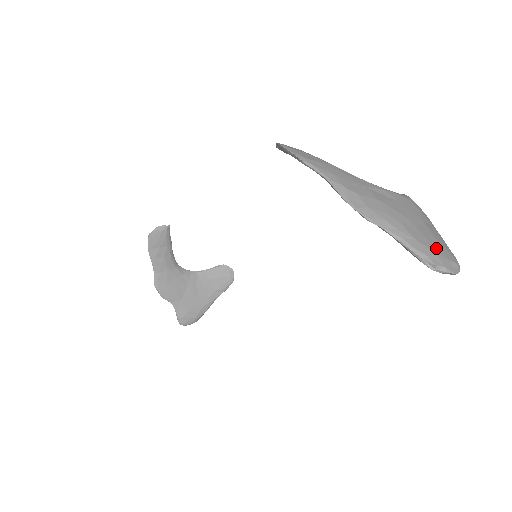
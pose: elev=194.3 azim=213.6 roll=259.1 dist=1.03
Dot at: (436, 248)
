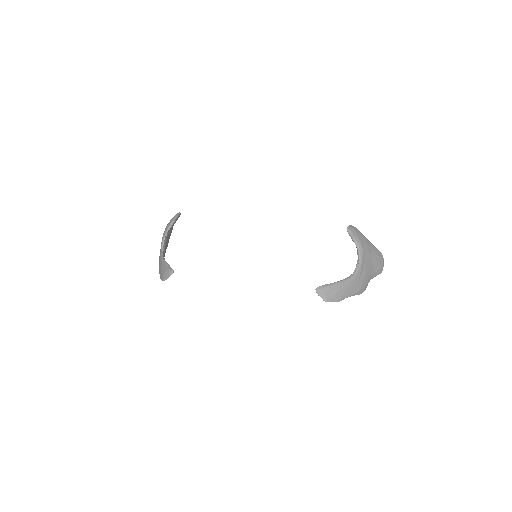
Dot at: (379, 265)
